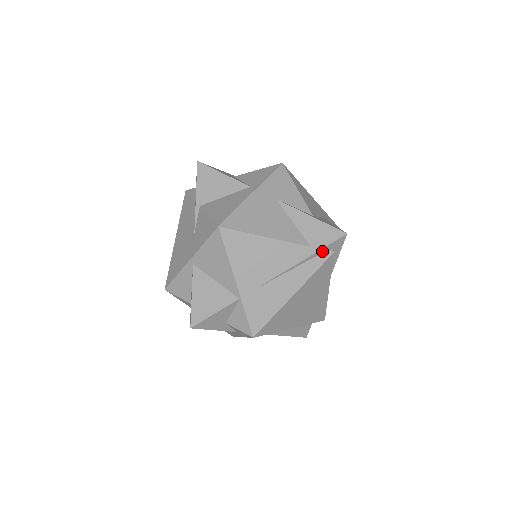
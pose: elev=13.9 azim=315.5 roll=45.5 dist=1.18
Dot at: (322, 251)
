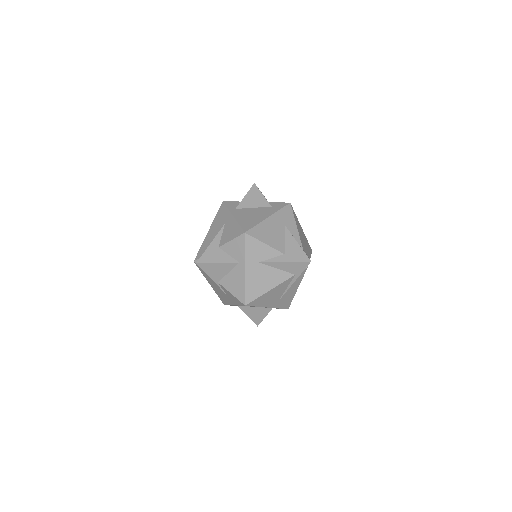
Dot at: (302, 272)
